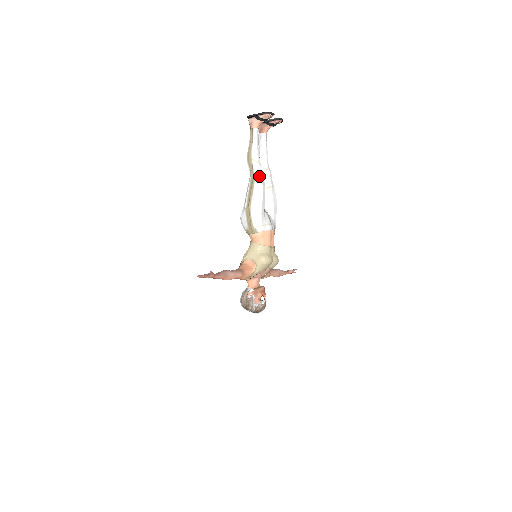
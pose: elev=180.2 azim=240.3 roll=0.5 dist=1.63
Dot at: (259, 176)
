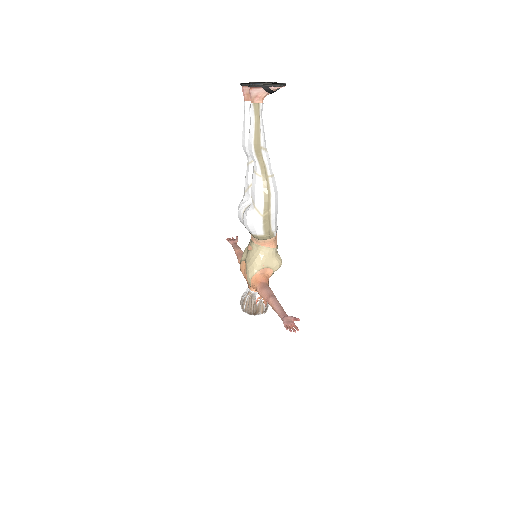
Dot at: (270, 168)
